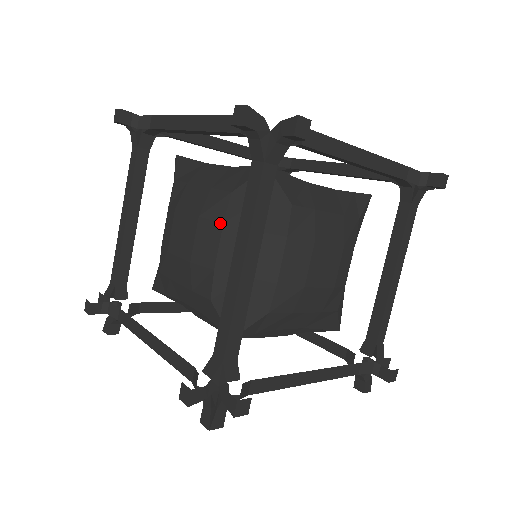
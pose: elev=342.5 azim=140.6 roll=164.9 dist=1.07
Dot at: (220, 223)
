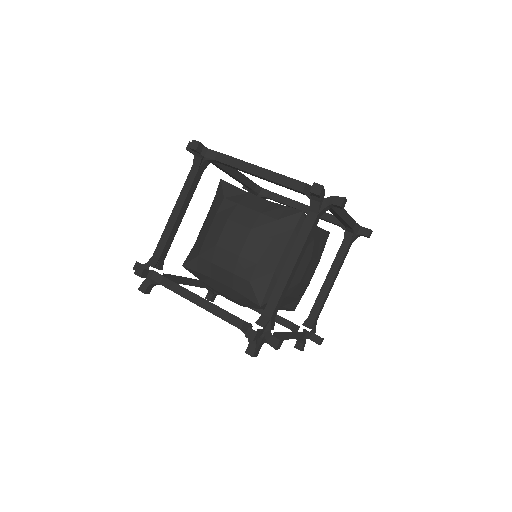
Dot at: (267, 237)
